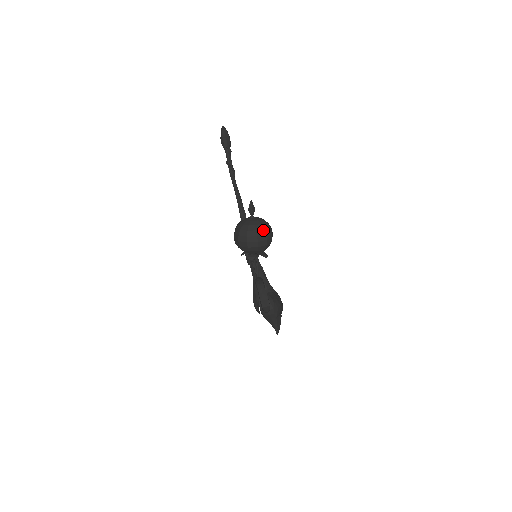
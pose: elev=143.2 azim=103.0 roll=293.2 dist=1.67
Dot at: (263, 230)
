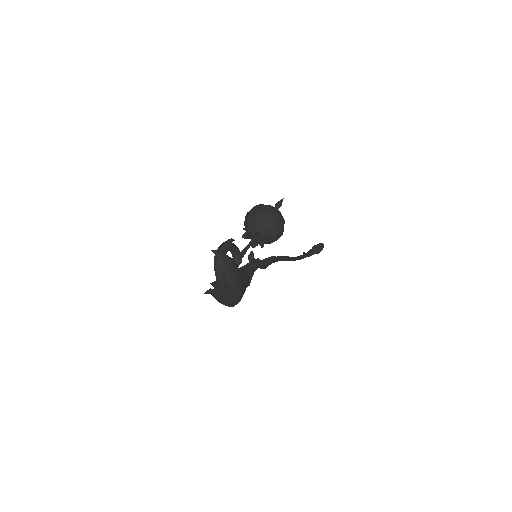
Dot at: (272, 208)
